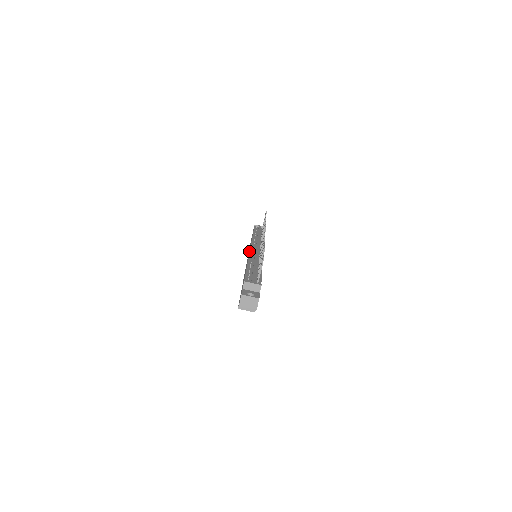
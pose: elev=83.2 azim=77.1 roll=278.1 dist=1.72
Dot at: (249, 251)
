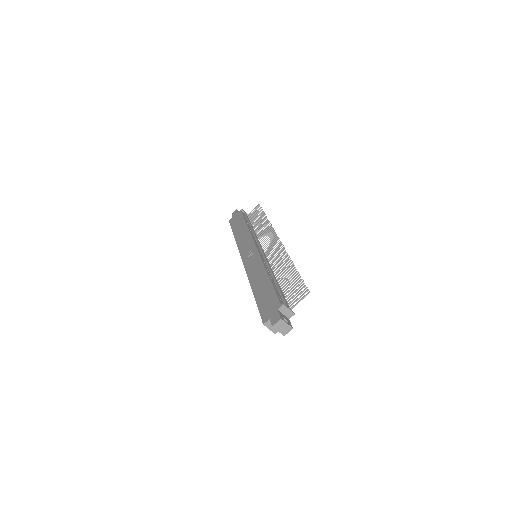
Dot at: (255, 250)
